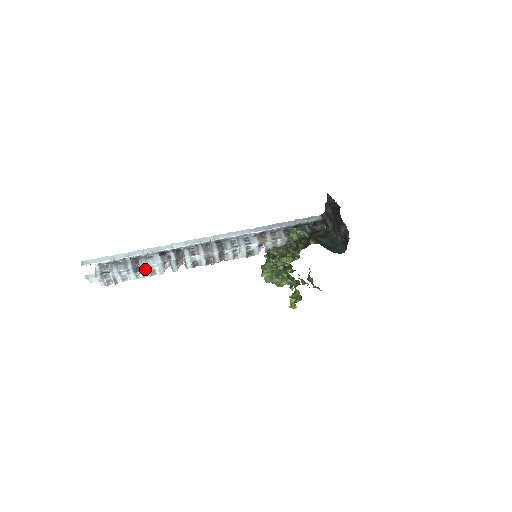
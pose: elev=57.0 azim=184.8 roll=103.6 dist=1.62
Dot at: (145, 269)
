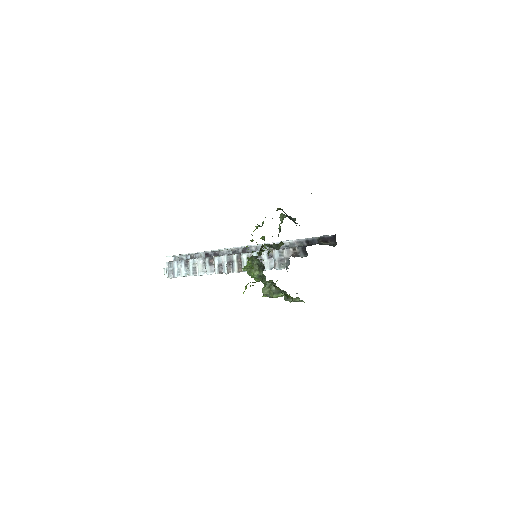
Dot at: (191, 264)
